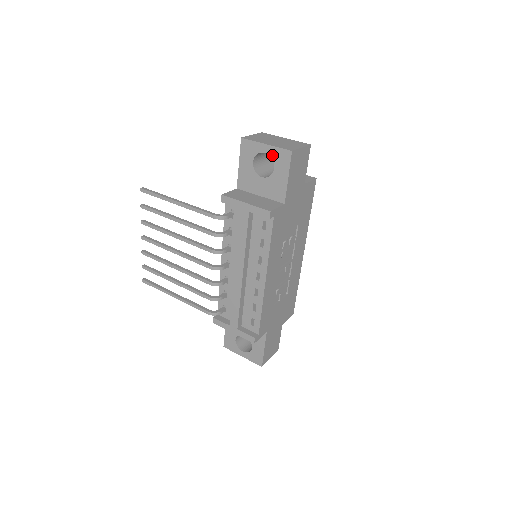
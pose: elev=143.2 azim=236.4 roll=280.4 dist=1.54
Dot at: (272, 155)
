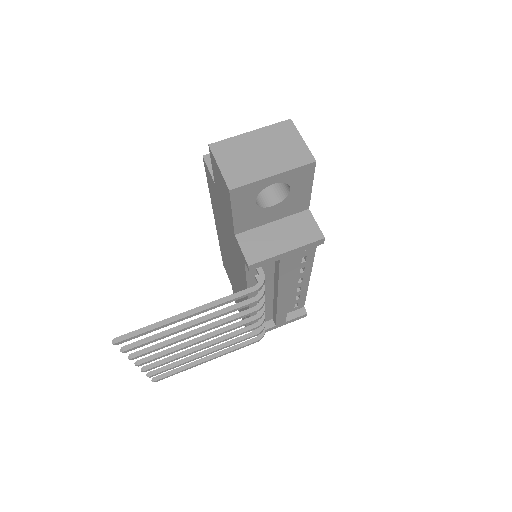
Dot at: (285, 180)
